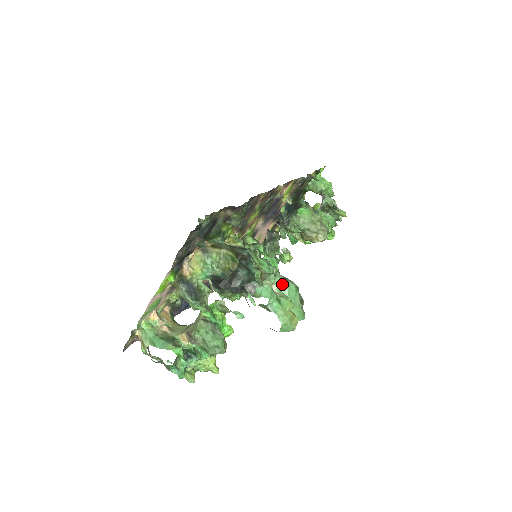
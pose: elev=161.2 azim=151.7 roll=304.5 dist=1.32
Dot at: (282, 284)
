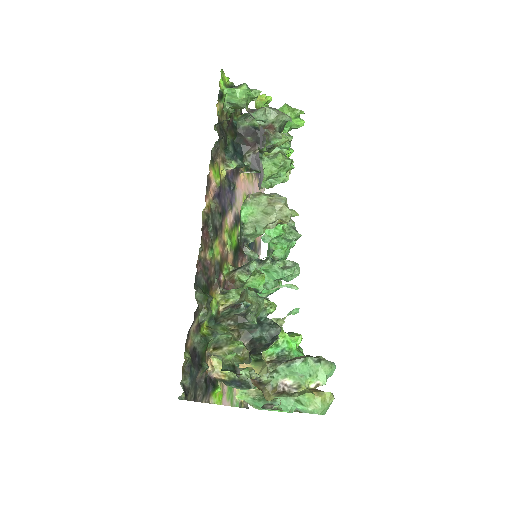
Dot at: (289, 374)
